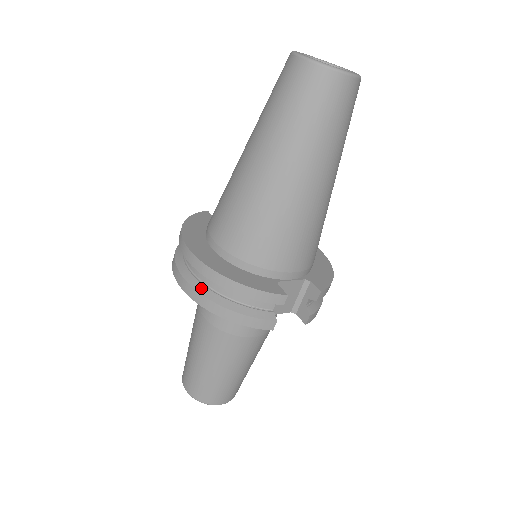
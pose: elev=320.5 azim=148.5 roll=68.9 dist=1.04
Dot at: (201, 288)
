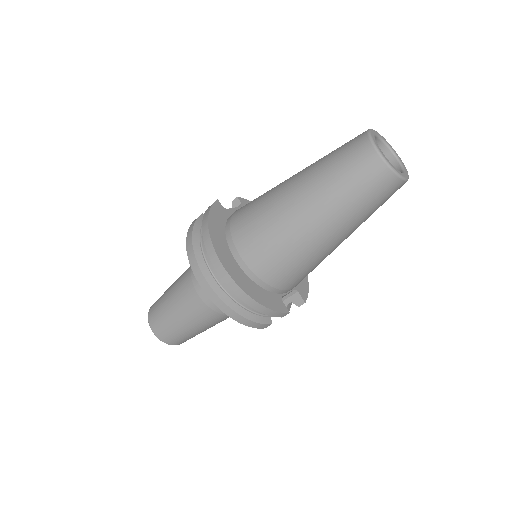
Dot at: (223, 295)
